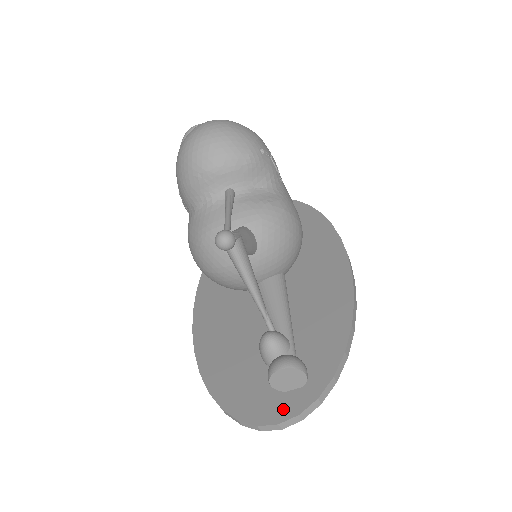
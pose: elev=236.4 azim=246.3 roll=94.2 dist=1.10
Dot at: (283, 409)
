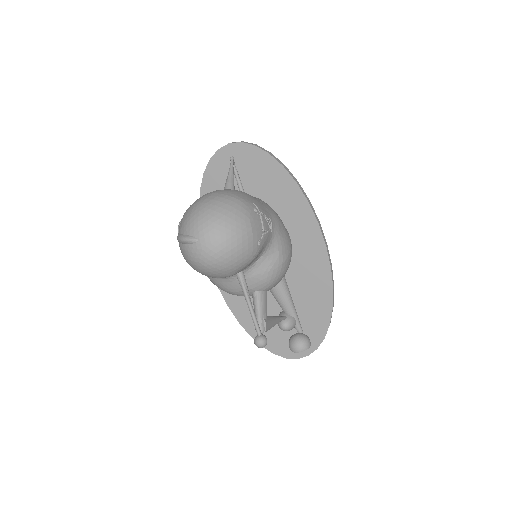
Dot at: occluded
